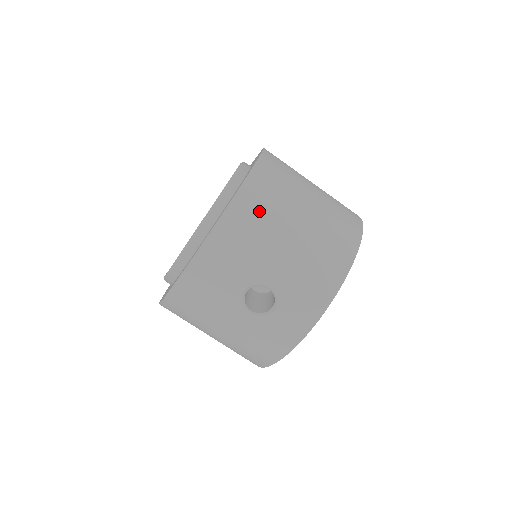
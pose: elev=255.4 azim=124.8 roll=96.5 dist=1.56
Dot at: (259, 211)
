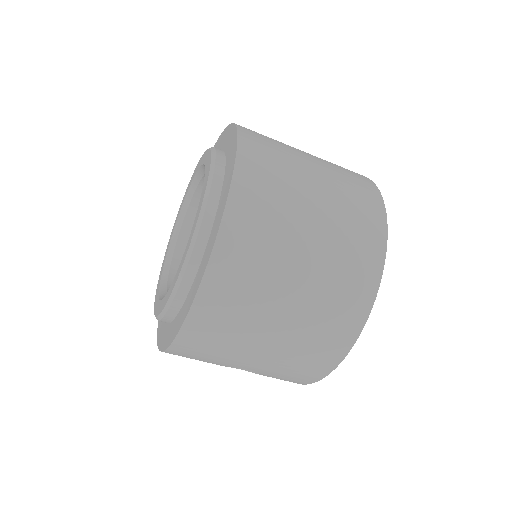
Dot at: (220, 328)
